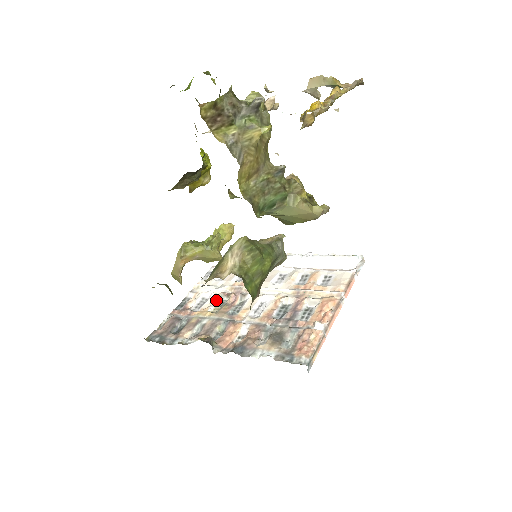
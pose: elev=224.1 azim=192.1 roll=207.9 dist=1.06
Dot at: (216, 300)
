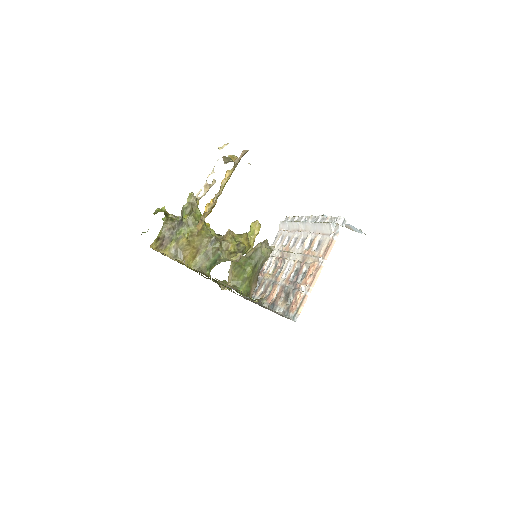
Dot at: (274, 263)
